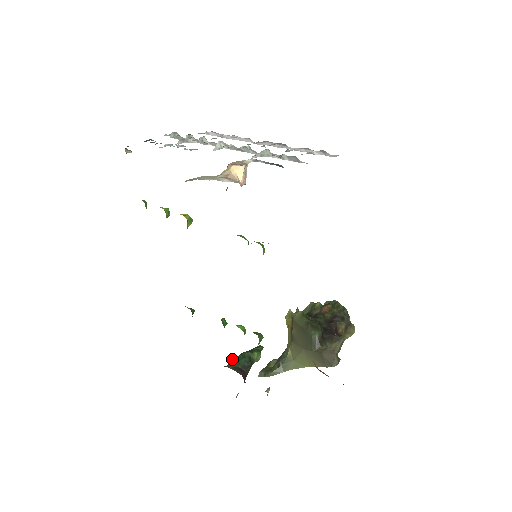
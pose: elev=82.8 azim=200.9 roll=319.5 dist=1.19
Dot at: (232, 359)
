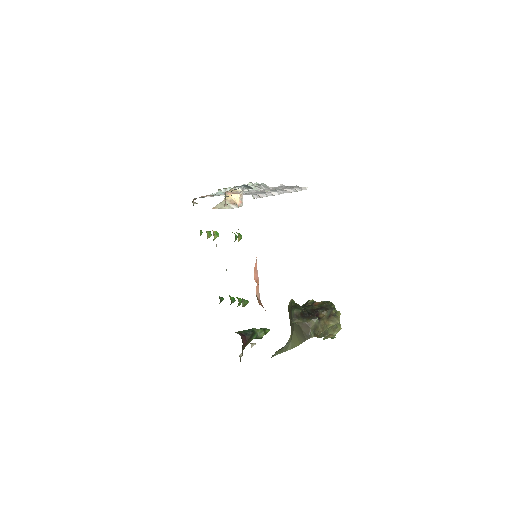
Dot at: occluded
